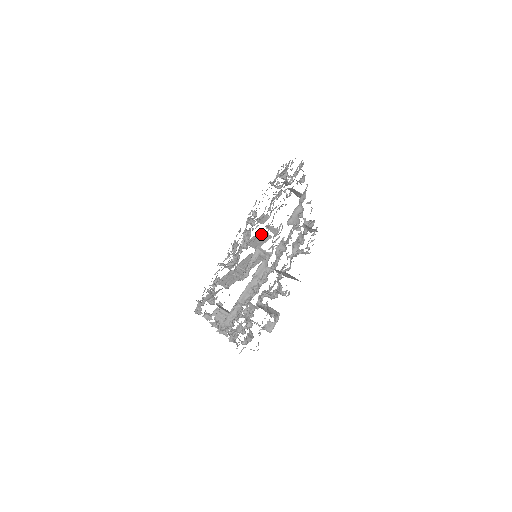
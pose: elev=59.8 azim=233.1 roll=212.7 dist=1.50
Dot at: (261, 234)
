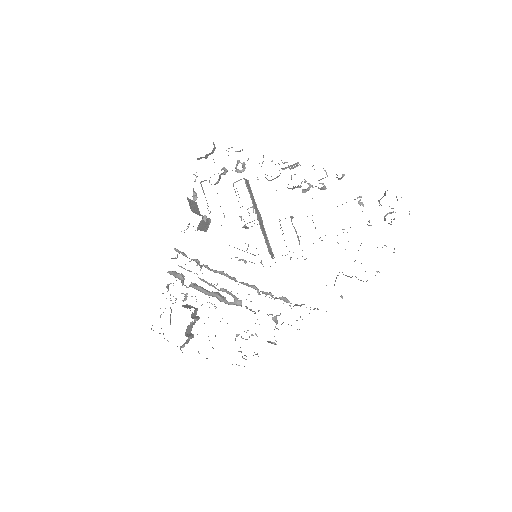
Dot at: occluded
